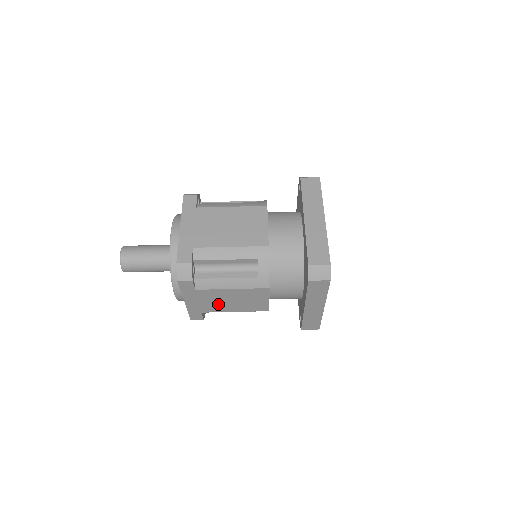
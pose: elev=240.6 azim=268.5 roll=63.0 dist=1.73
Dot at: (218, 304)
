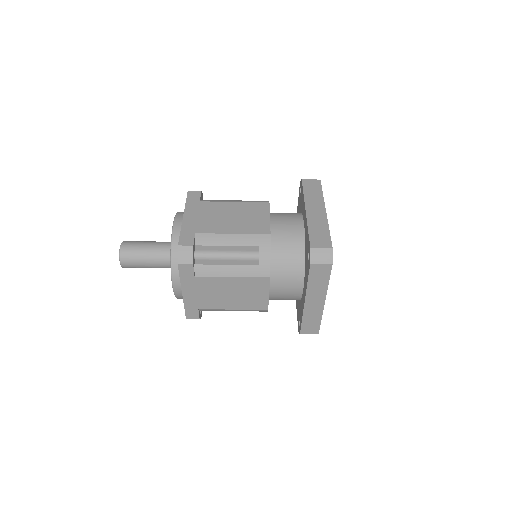
Dot at: (216, 298)
